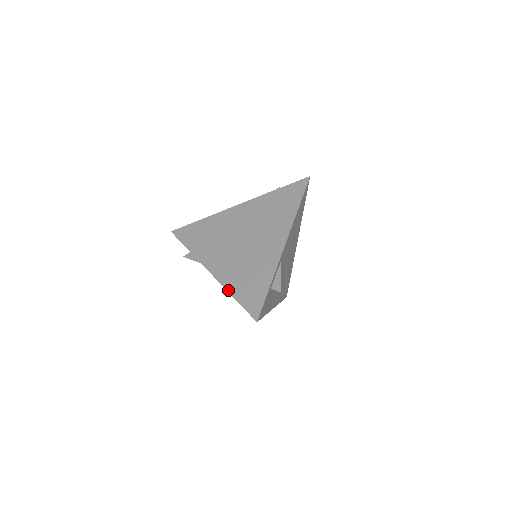
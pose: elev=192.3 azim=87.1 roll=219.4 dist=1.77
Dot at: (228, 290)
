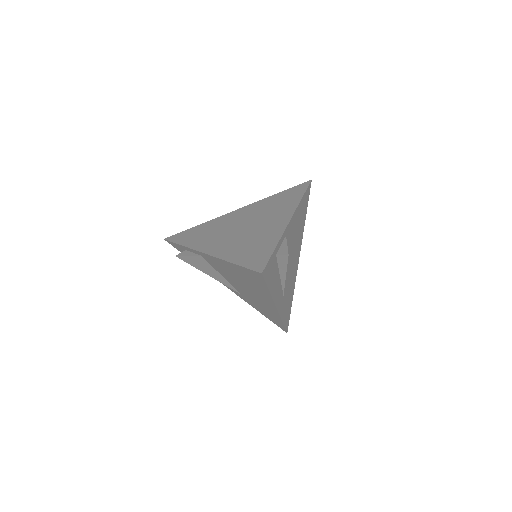
Dot at: (227, 260)
